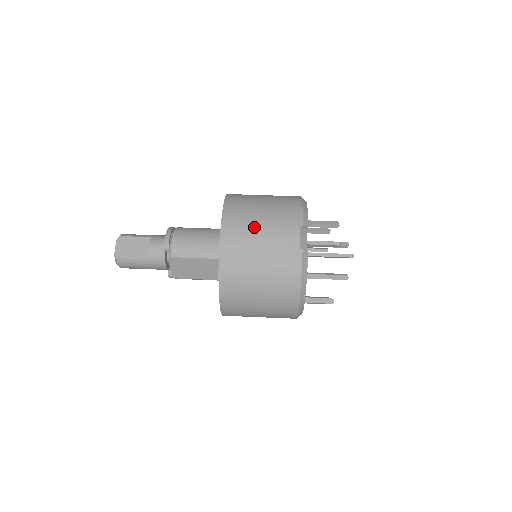
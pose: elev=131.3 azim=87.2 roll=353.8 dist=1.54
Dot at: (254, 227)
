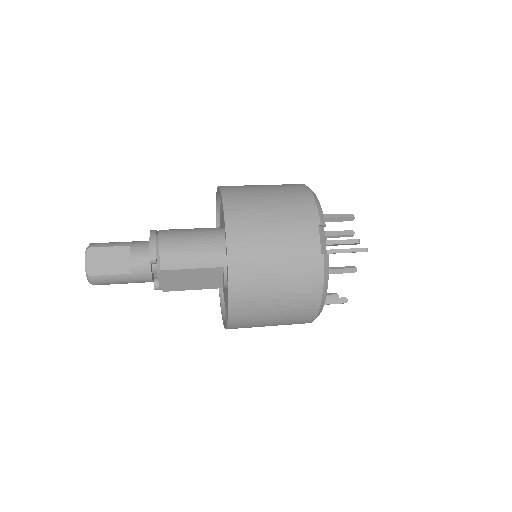
Dot at: (265, 232)
